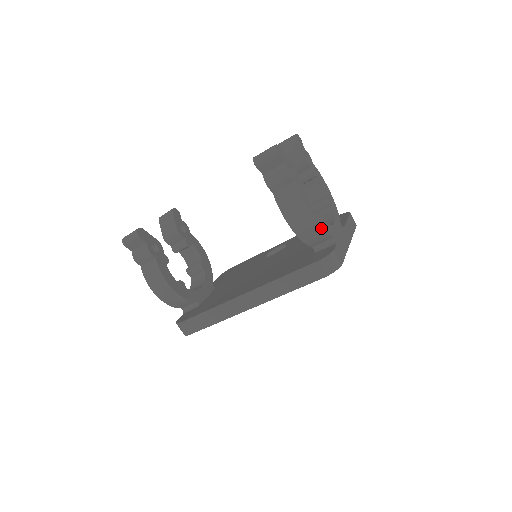
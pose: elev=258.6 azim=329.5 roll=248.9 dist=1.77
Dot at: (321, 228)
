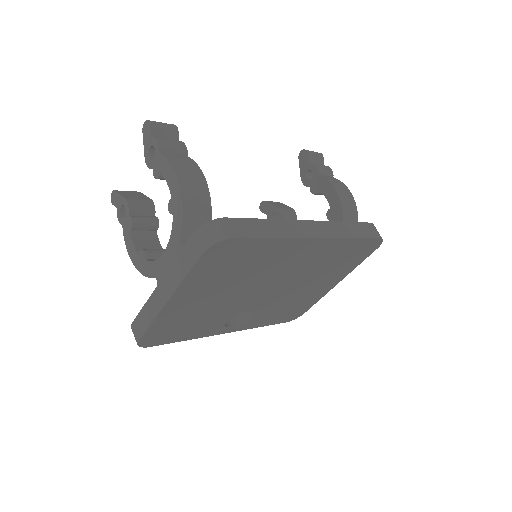
Dot at: (357, 215)
